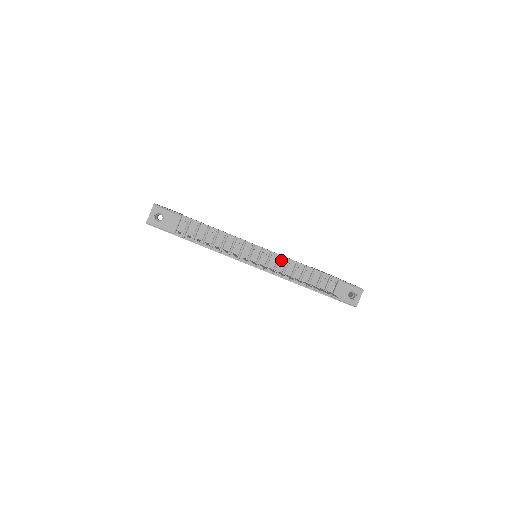
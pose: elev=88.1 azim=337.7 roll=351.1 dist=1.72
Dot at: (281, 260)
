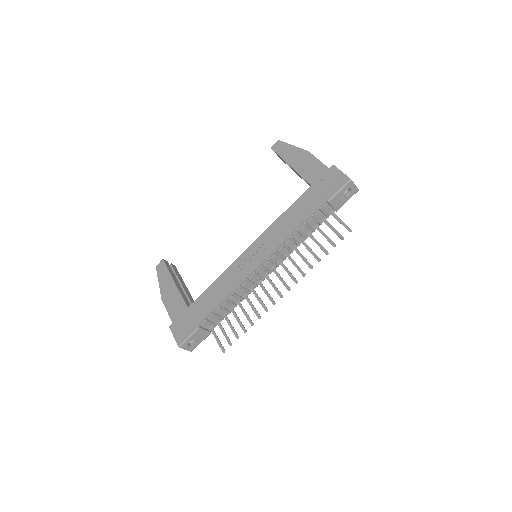
Dot at: (279, 252)
